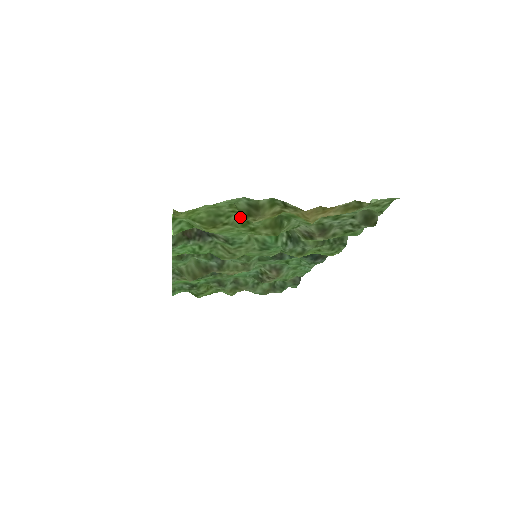
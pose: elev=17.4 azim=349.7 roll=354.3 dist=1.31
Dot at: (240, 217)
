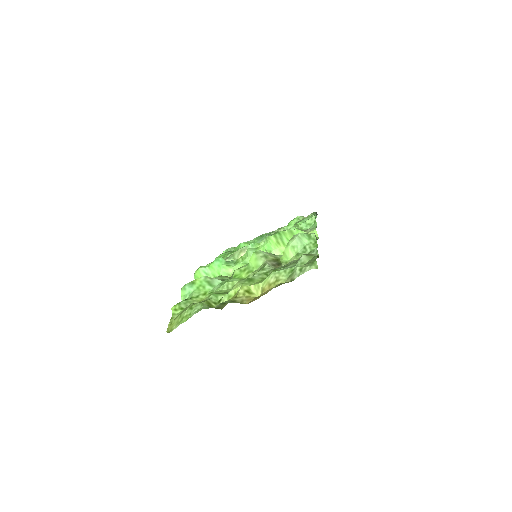
Dot at: (215, 293)
